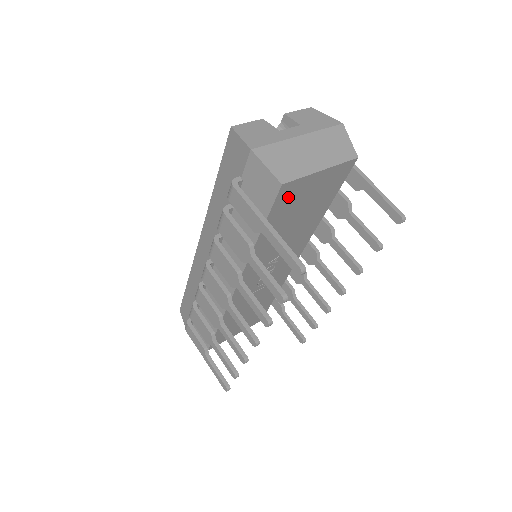
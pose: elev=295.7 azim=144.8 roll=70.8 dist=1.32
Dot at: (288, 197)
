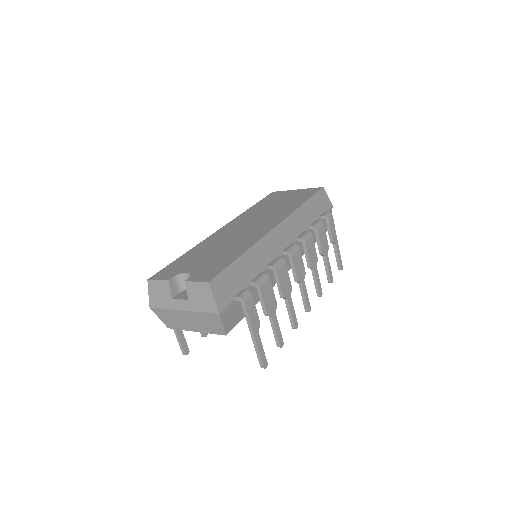
Dot at: occluded
